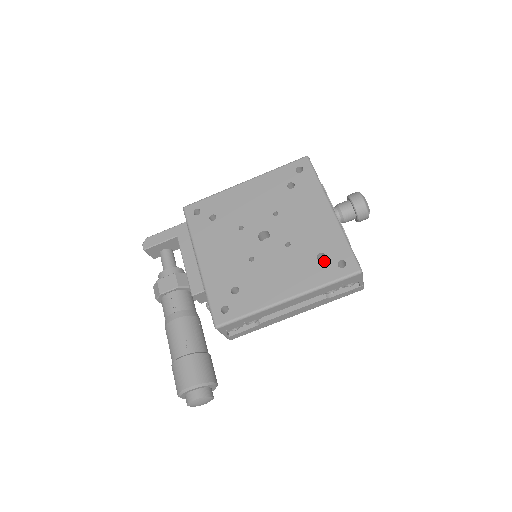
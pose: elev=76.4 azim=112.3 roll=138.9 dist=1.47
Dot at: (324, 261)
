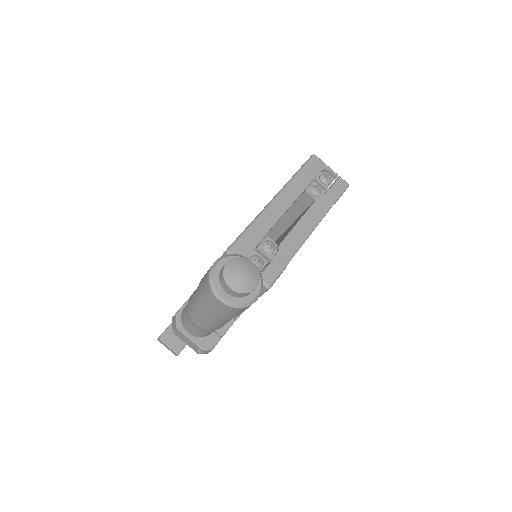
Dot at: occluded
